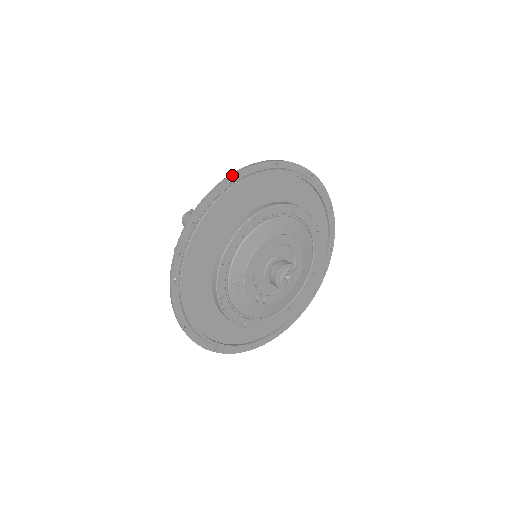
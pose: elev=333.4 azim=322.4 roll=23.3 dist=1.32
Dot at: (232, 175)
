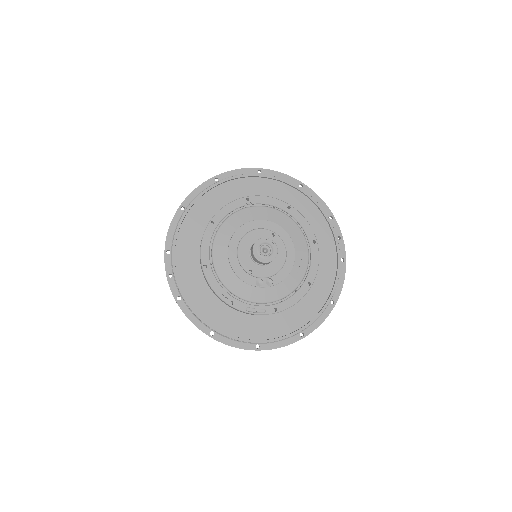
Dot at: (181, 204)
